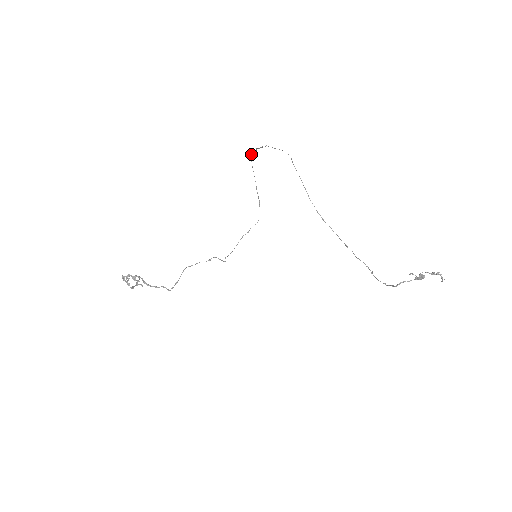
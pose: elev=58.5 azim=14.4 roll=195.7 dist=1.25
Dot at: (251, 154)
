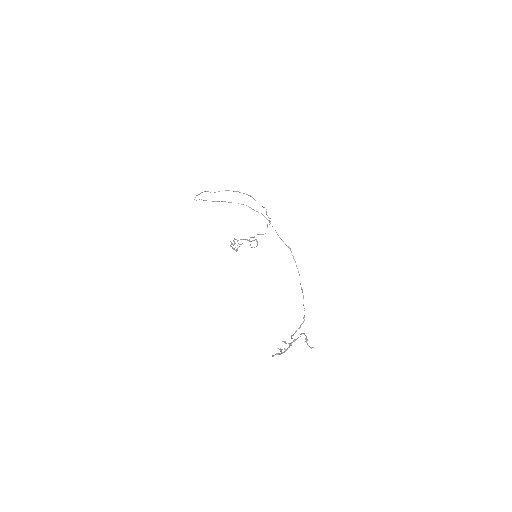
Dot at: (201, 192)
